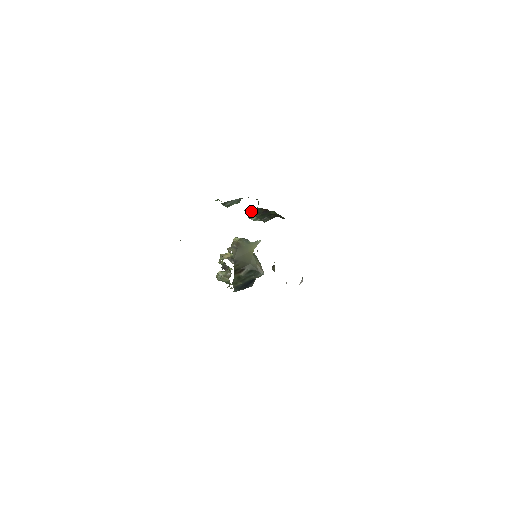
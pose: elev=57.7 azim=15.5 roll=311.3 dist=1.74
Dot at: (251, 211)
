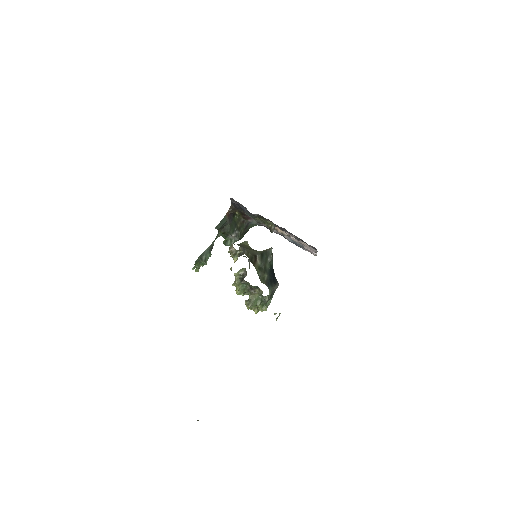
Dot at: (221, 226)
